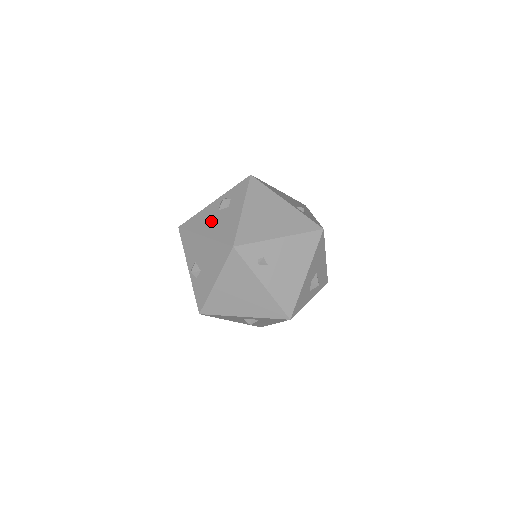
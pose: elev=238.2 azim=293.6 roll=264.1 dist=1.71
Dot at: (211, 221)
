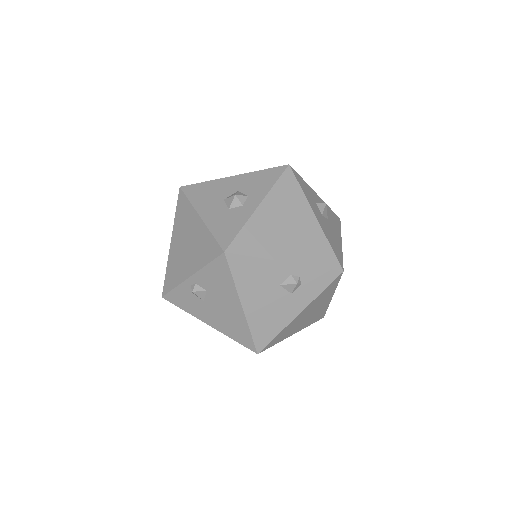
Dot at: (263, 294)
